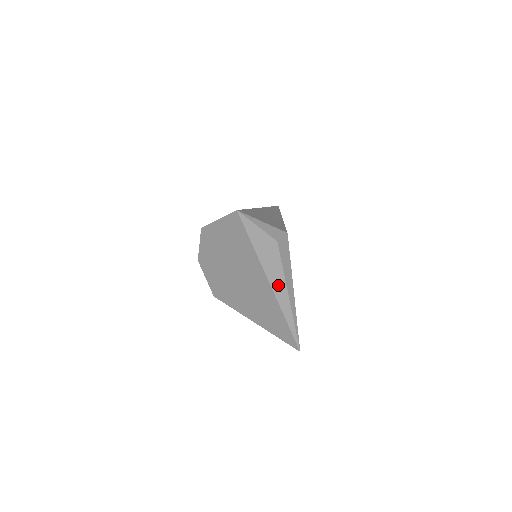
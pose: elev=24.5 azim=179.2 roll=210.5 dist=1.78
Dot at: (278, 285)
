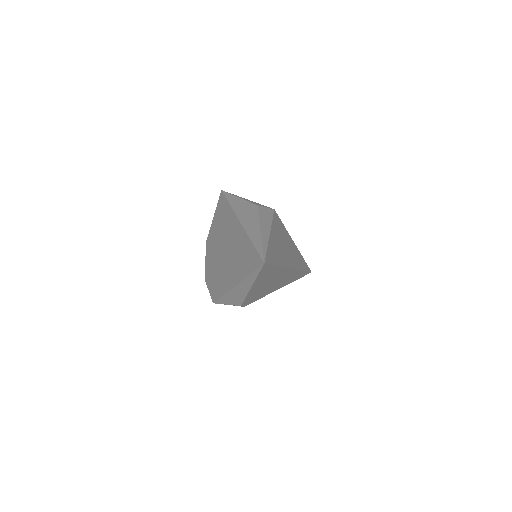
Dot at: (250, 225)
